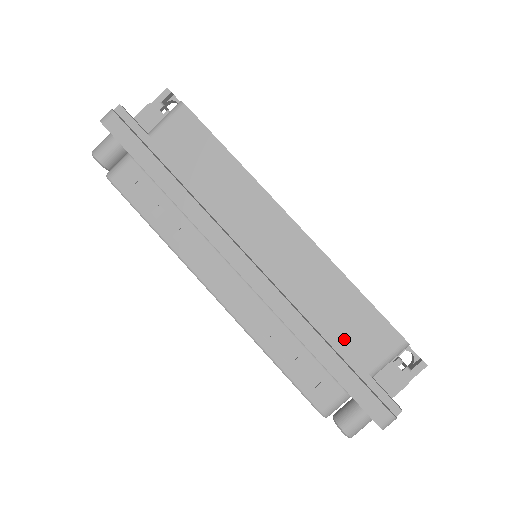
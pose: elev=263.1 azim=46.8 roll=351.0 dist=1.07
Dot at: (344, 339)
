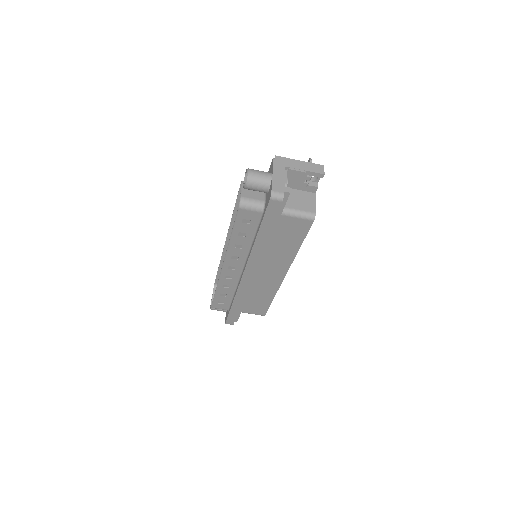
Dot at: (248, 304)
